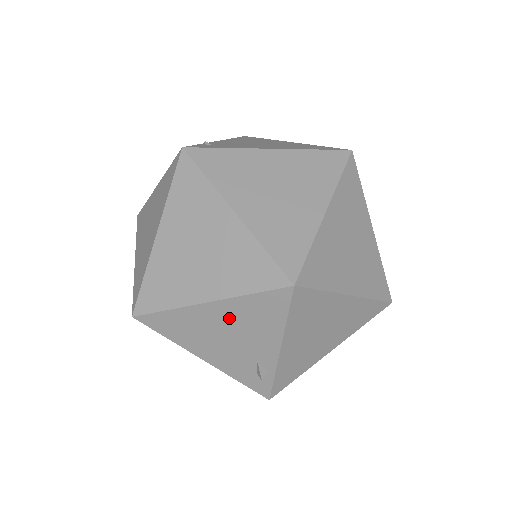
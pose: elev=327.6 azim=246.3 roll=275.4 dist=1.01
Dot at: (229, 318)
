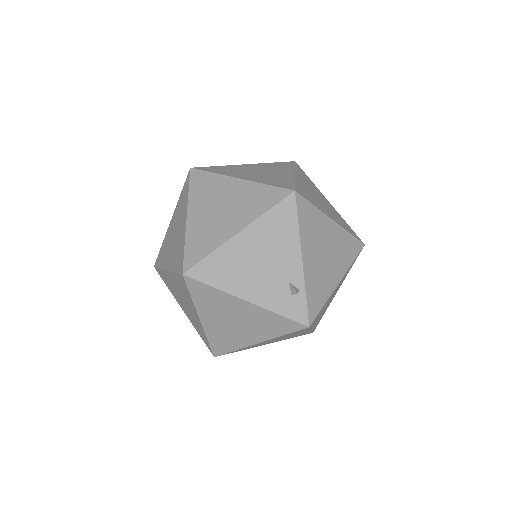
Dot at: (258, 242)
